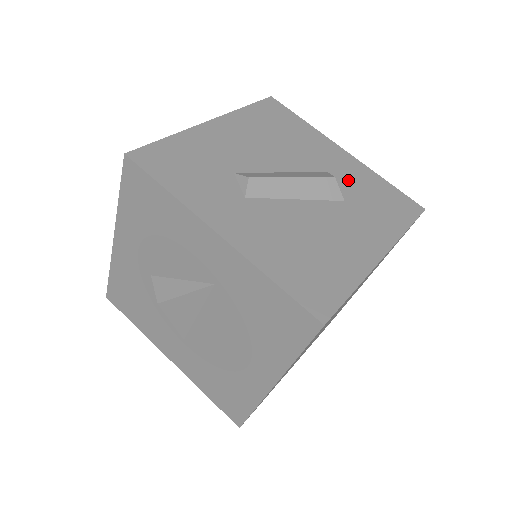
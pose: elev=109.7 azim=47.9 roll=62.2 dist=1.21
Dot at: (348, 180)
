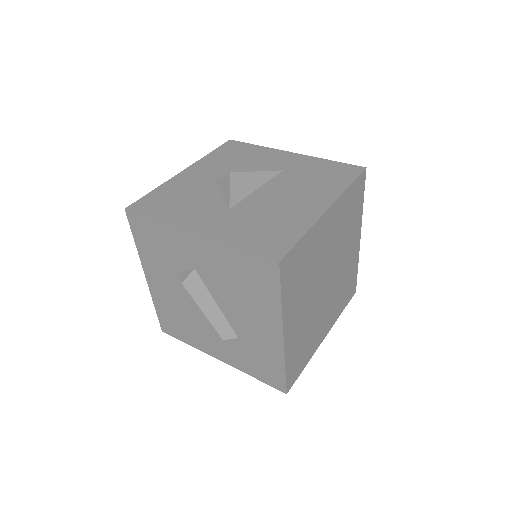
Dot at: occluded
